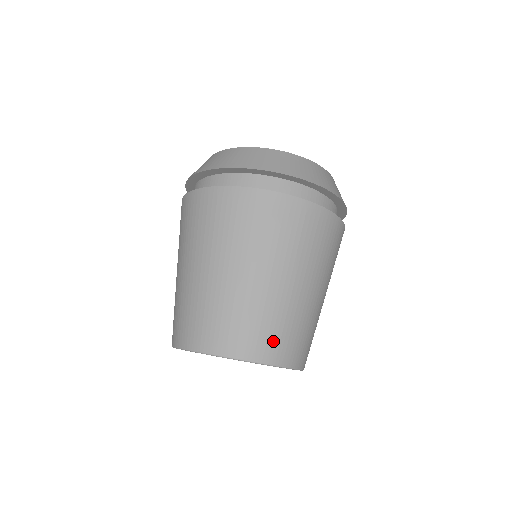
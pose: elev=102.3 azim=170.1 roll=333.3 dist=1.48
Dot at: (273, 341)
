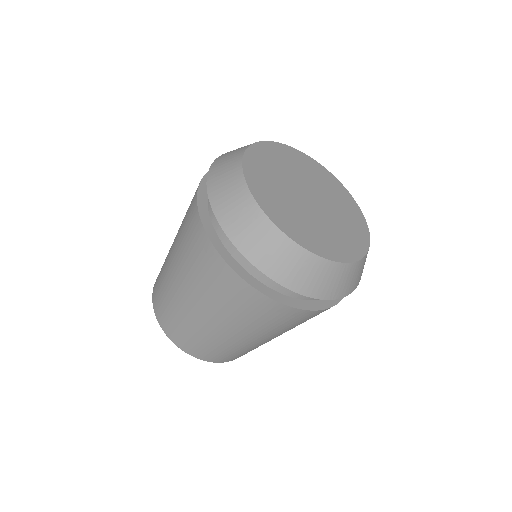
Dot at: (199, 349)
